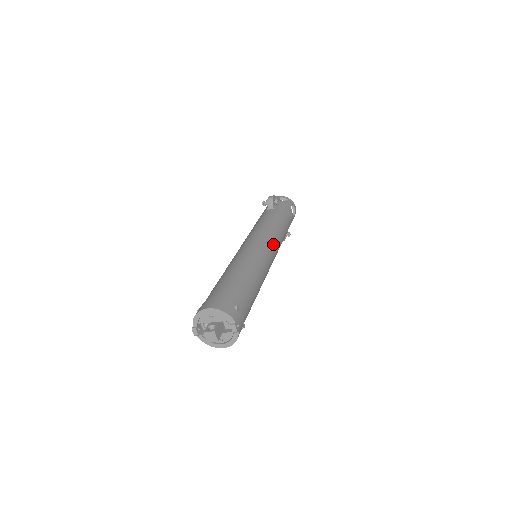
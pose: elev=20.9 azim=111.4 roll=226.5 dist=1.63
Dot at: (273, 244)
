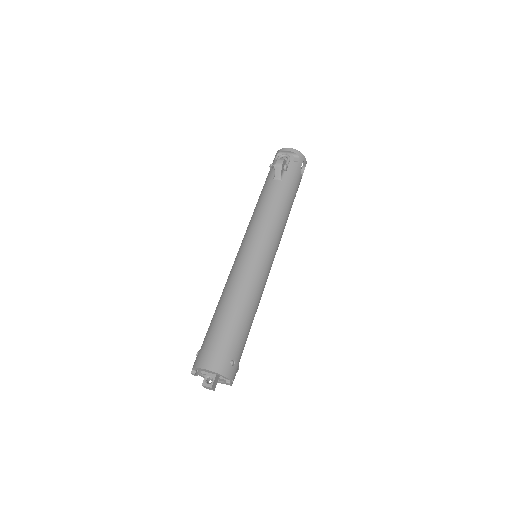
Dot at: (275, 246)
